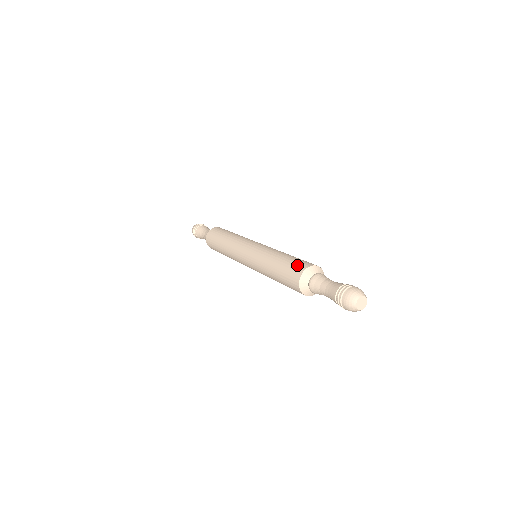
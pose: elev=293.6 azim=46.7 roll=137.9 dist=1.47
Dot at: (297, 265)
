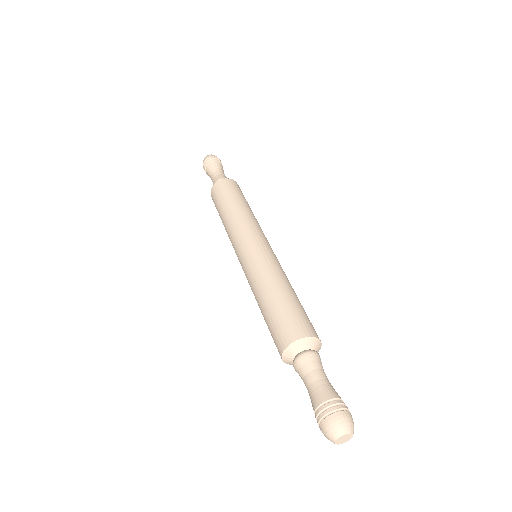
Dot at: (292, 324)
